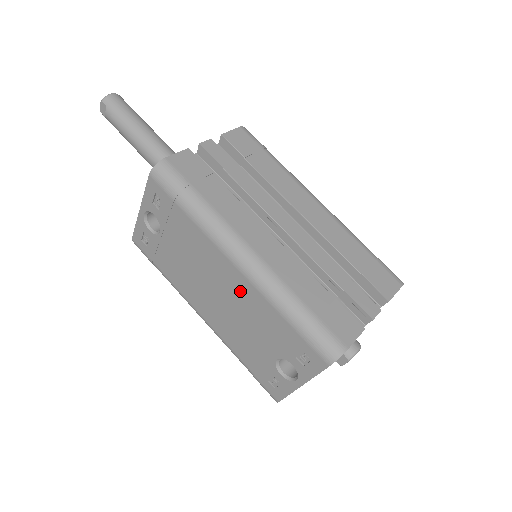
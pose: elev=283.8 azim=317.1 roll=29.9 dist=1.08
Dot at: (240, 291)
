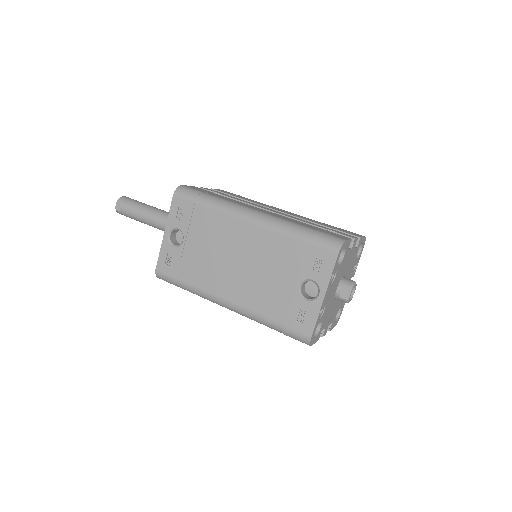
Dot at: (257, 242)
